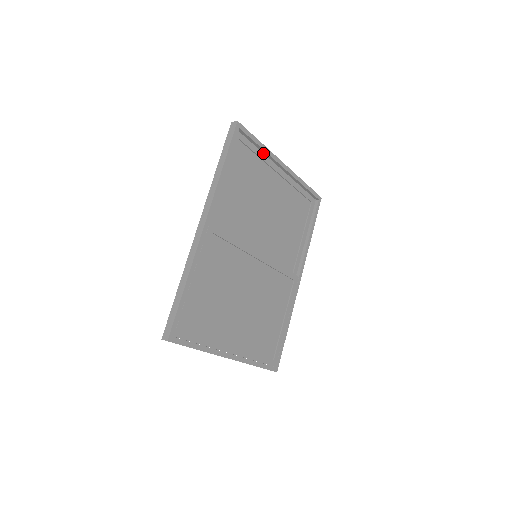
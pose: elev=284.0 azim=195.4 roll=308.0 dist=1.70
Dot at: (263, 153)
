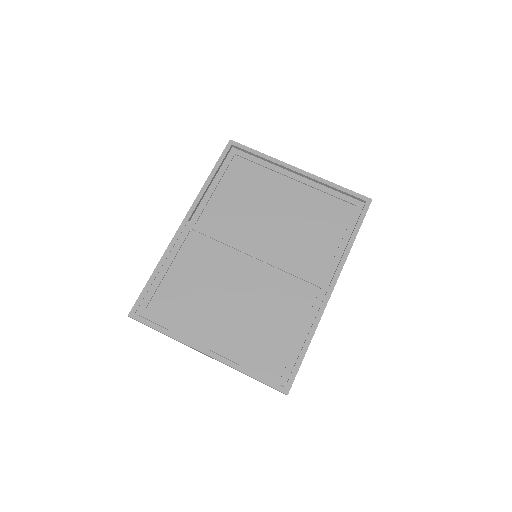
Dot at: (270, 163)
